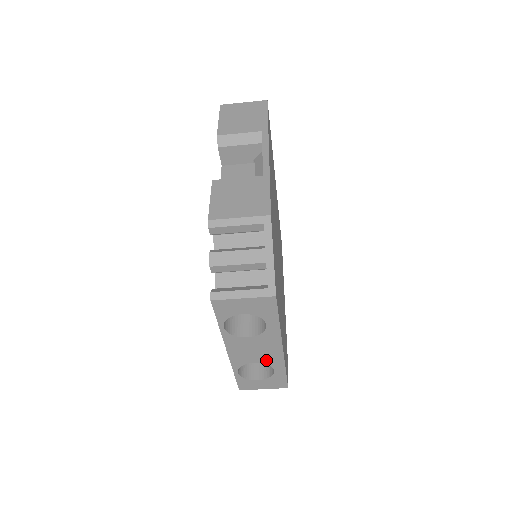
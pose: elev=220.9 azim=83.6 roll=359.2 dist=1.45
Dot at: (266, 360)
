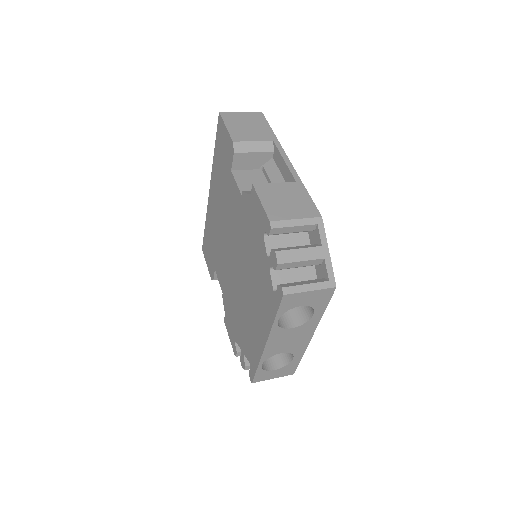
Dot at: (293, 349)
